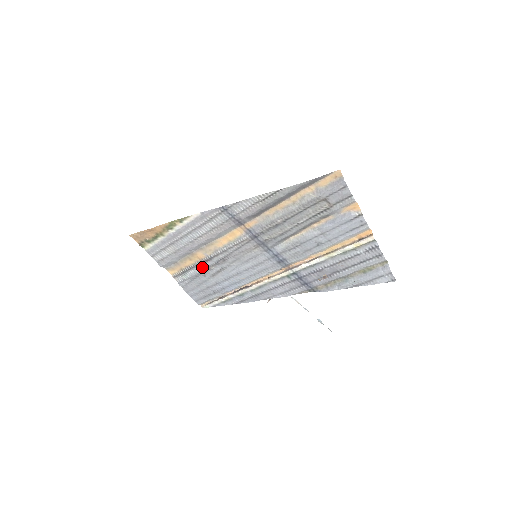
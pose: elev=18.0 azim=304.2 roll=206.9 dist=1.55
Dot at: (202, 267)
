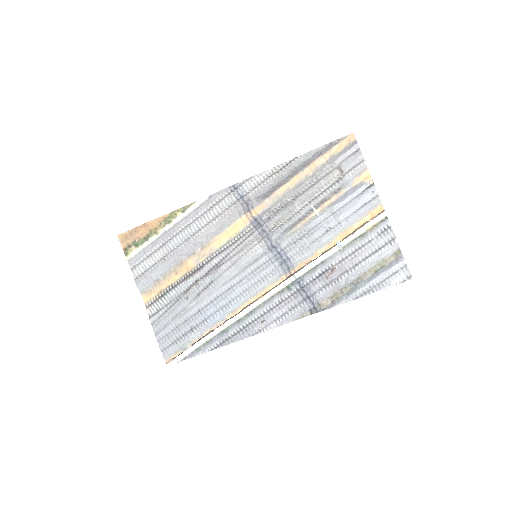
Dot at: (188, 283)
